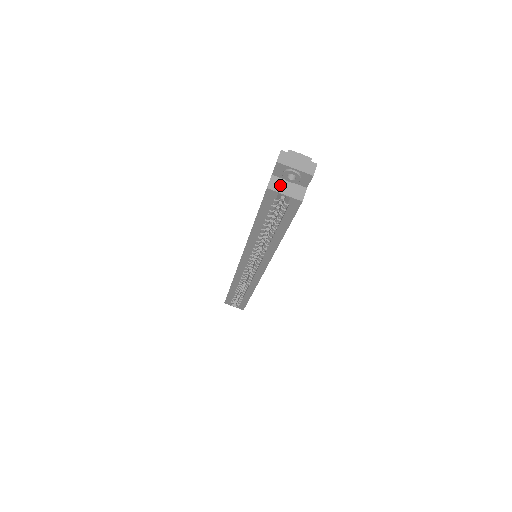
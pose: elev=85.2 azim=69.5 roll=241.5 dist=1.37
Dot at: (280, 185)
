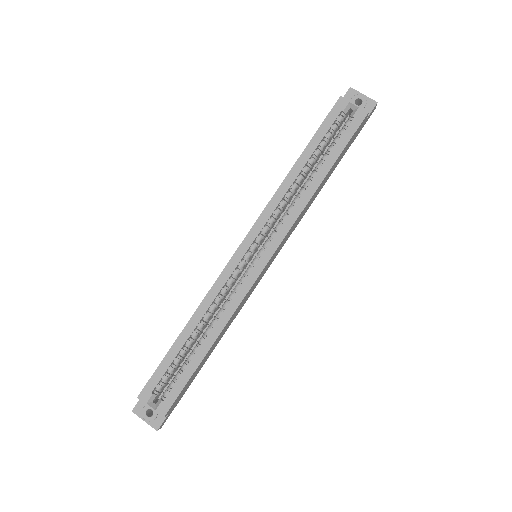
Dot at: (348, 104)
